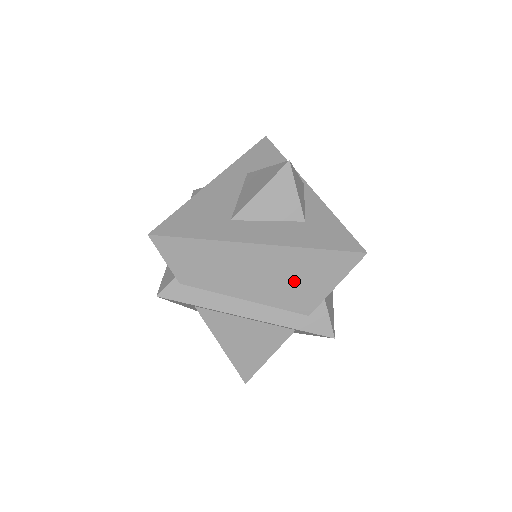
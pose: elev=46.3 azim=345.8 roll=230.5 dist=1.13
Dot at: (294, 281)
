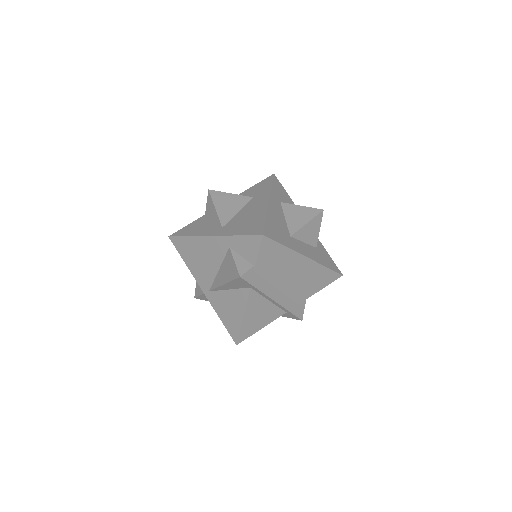
Dot at: (306, 283)
